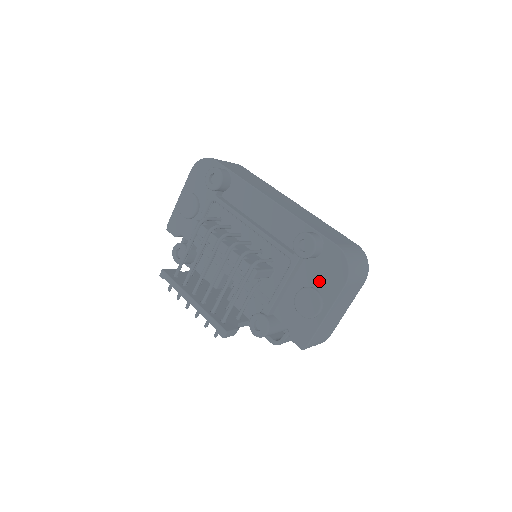
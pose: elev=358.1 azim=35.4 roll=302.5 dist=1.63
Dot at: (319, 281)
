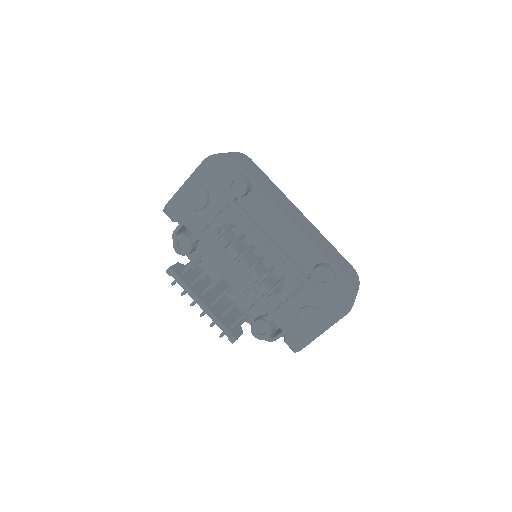
Dot at: (324, 304)
